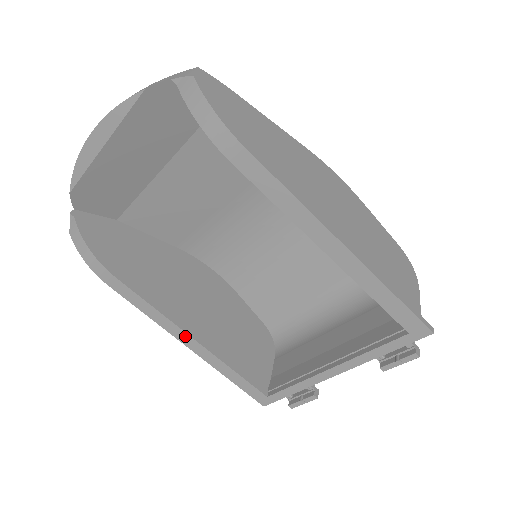
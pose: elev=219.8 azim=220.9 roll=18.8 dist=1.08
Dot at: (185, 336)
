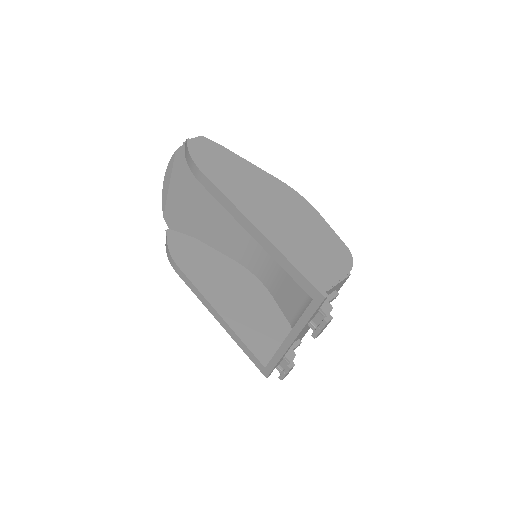
Dot at: (214, 311)
